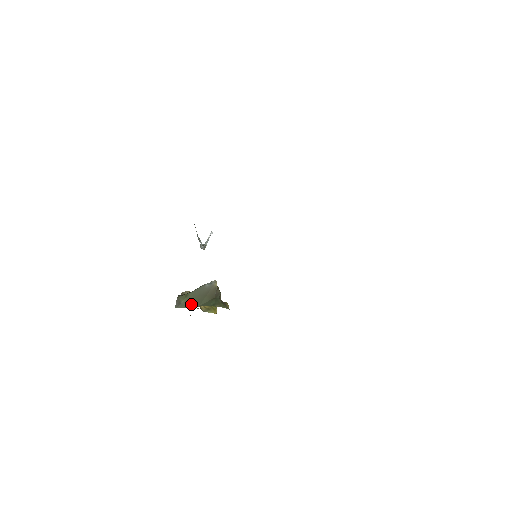
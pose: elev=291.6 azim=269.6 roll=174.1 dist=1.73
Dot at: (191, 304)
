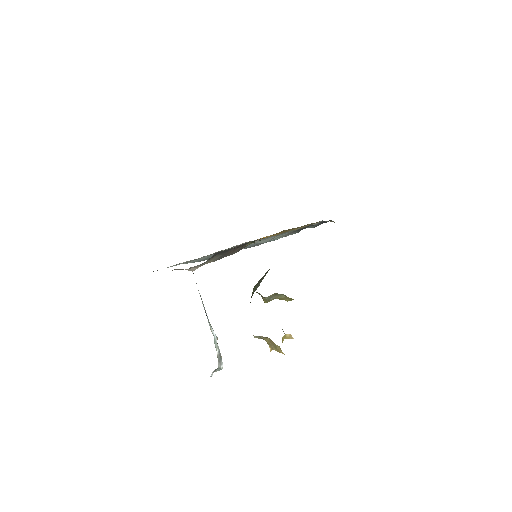
Dot at: (264, 275)
